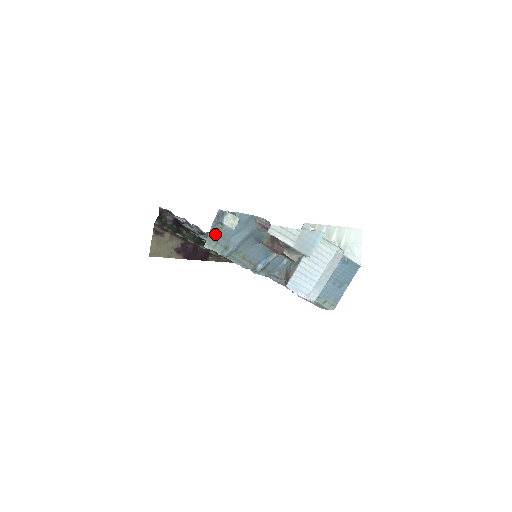
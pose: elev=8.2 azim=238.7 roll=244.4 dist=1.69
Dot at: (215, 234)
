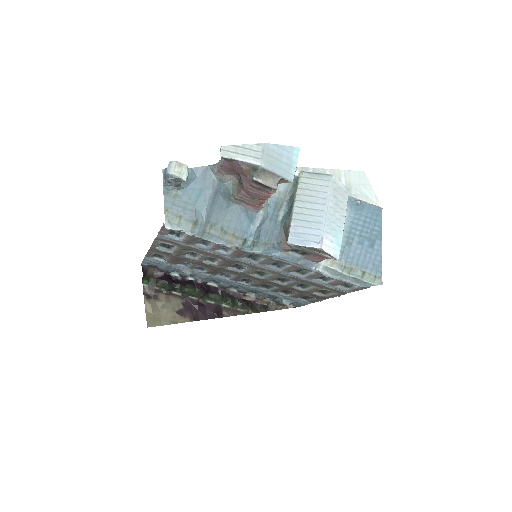
Dot at: (172, 206)
